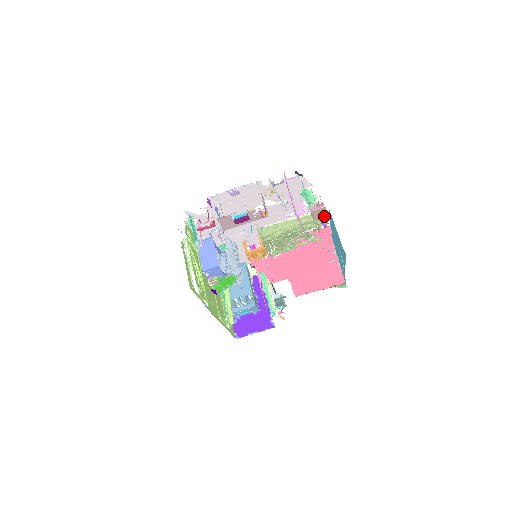
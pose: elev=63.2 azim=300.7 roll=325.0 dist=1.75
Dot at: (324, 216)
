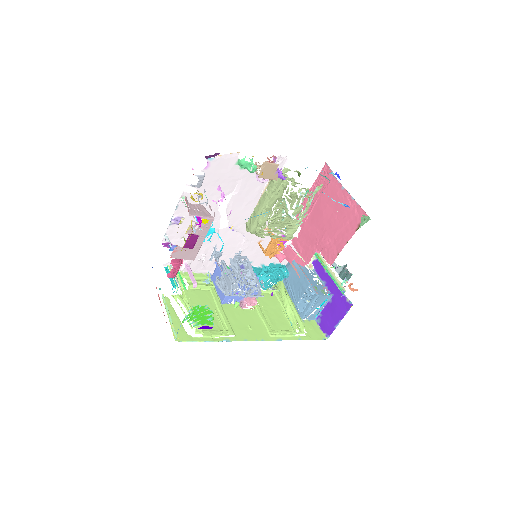
Dot at: occluded
